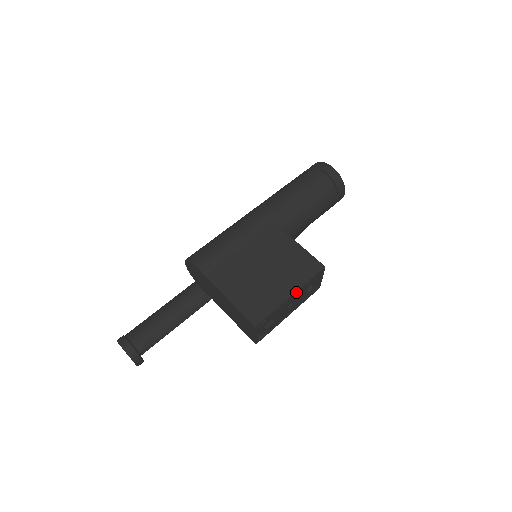
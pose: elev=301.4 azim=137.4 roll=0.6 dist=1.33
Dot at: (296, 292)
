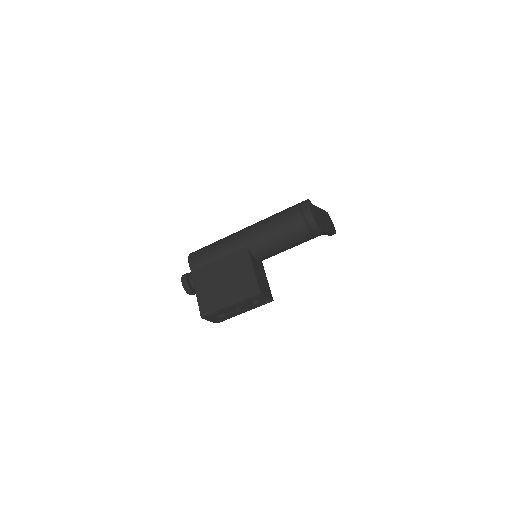
Dot at: (235, 304)
